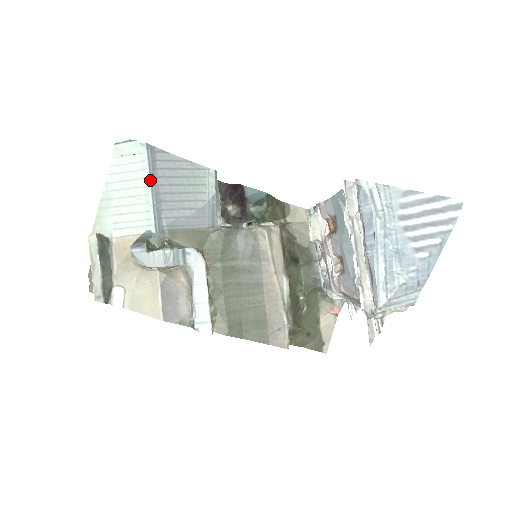
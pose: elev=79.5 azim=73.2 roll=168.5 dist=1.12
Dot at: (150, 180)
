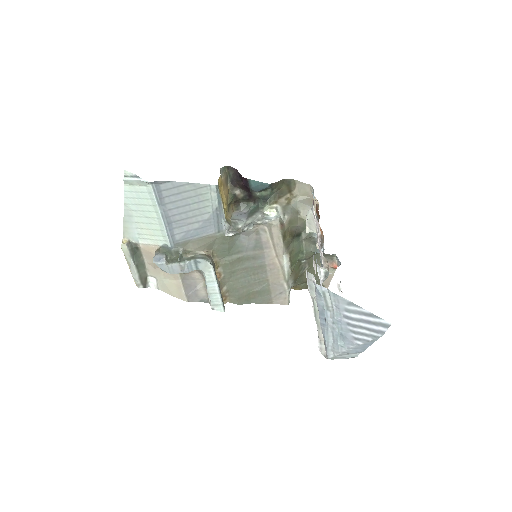
Dot at: (159, 208)
